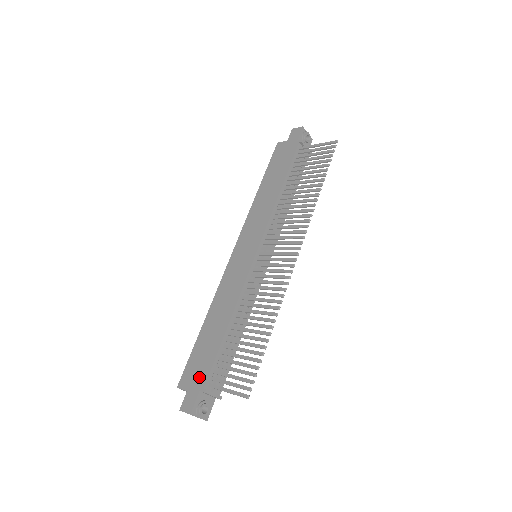
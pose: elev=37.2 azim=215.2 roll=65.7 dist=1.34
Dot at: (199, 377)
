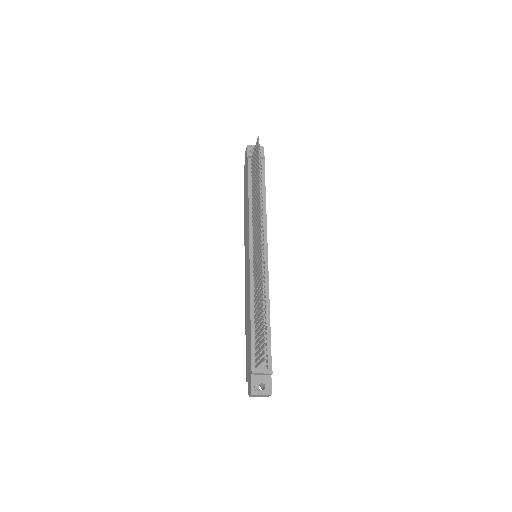
Dot at: (249, 365)
